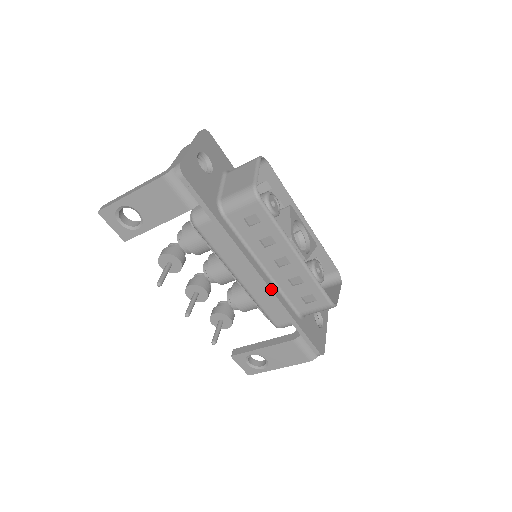
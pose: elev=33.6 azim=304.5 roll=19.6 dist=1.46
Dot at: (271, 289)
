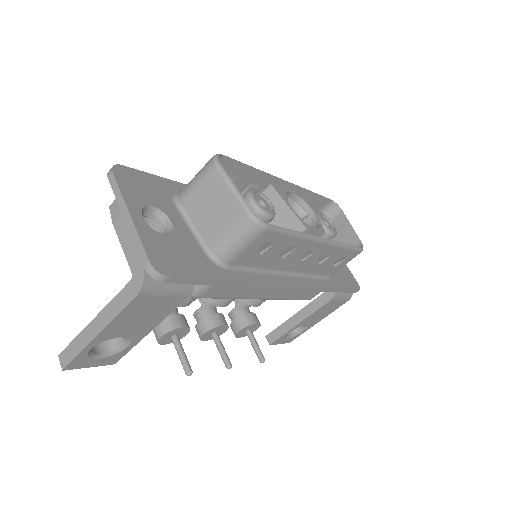
Dot at: (304, 286)
